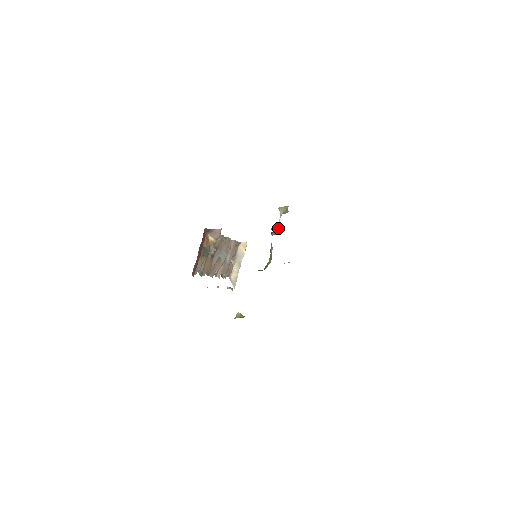
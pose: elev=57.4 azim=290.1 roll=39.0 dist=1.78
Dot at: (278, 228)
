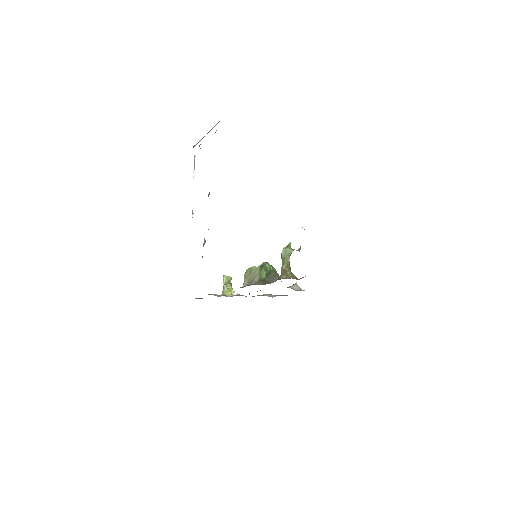
Dot at: occluded
